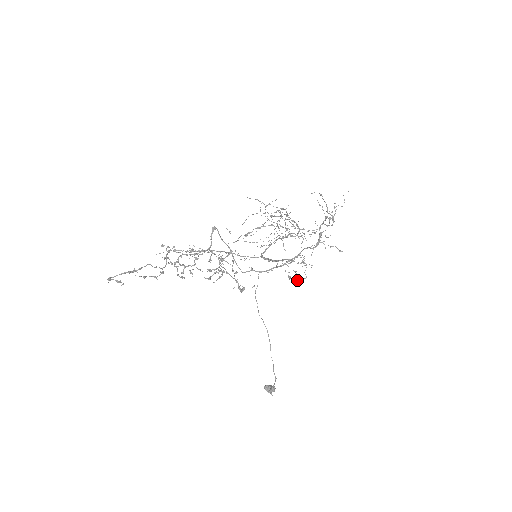
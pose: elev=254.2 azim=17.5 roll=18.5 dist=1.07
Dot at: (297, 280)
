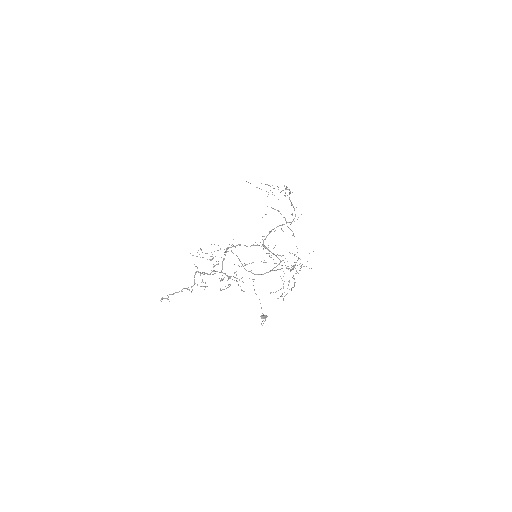
Dot at: (276, 291)
